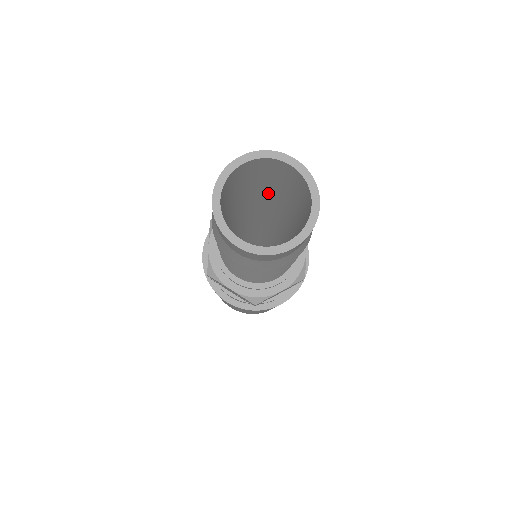
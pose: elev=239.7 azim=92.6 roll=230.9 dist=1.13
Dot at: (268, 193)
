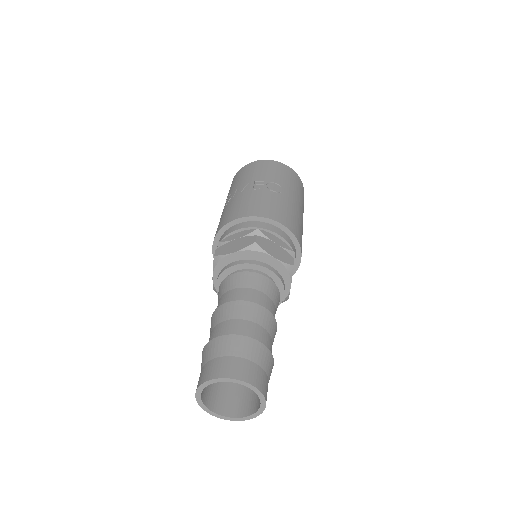
Dot at: occluded
